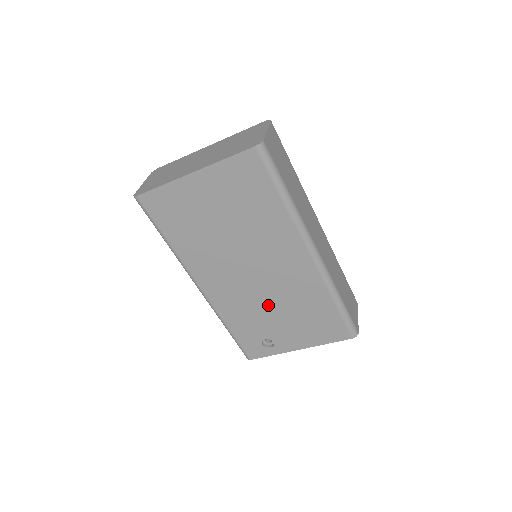
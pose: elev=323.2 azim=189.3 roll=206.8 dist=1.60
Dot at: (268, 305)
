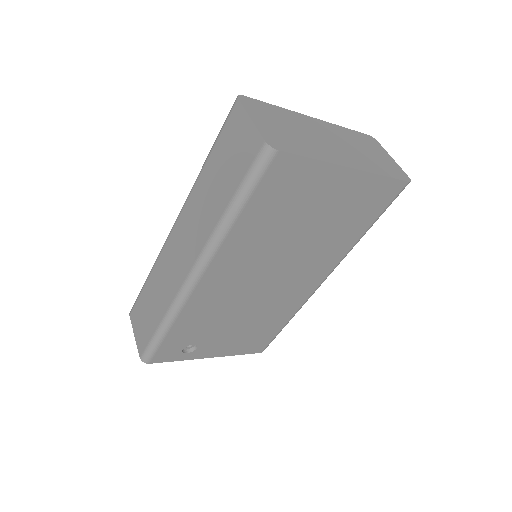
Dot at: (239, 313)
